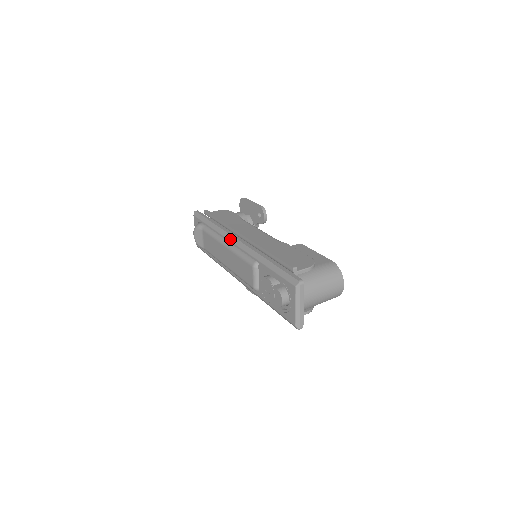
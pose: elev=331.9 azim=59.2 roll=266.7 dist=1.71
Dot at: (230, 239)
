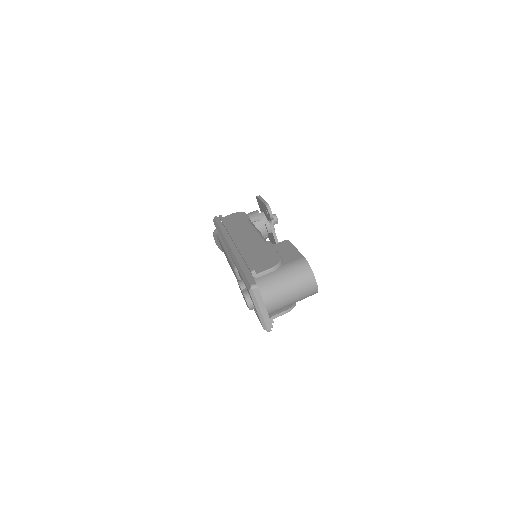
Dot at: (225, 244)
